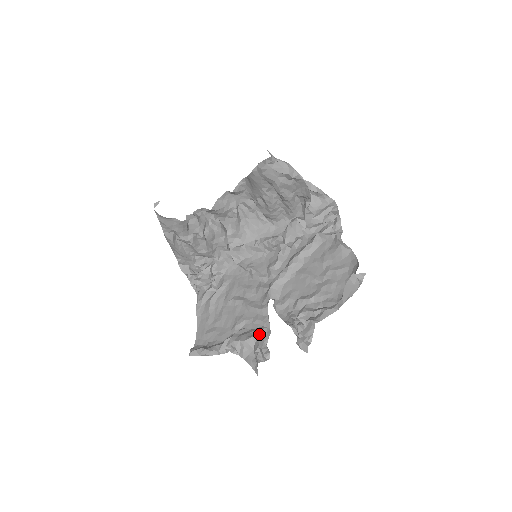
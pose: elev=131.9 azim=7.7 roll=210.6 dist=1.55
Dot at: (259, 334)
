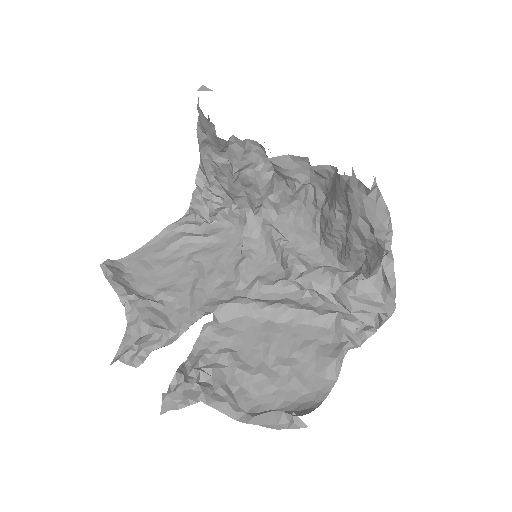
Dot at: (159, 332)
